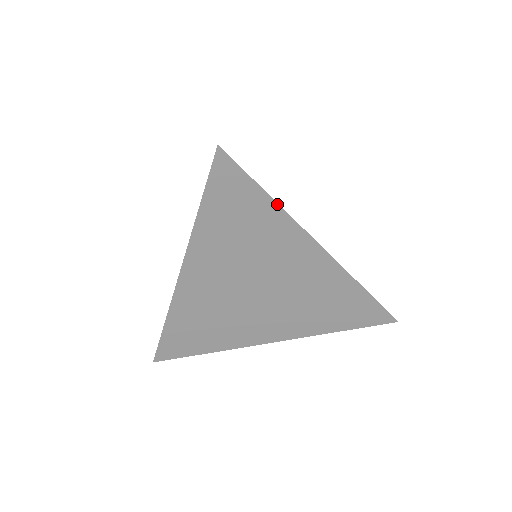
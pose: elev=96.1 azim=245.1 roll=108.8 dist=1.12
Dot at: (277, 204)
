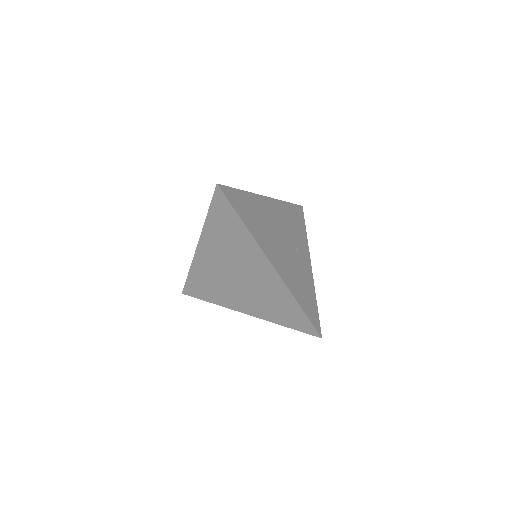
Dot at: (246, 228)
